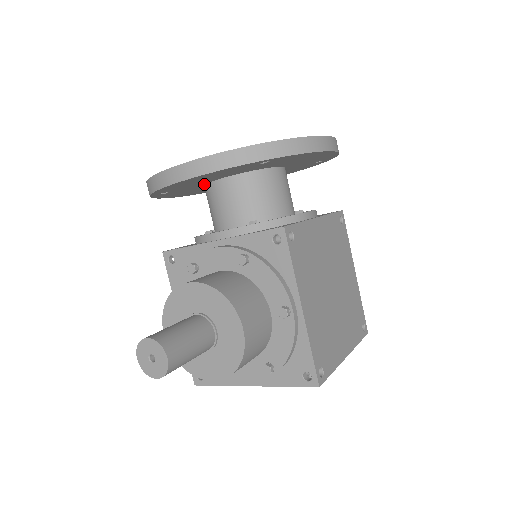
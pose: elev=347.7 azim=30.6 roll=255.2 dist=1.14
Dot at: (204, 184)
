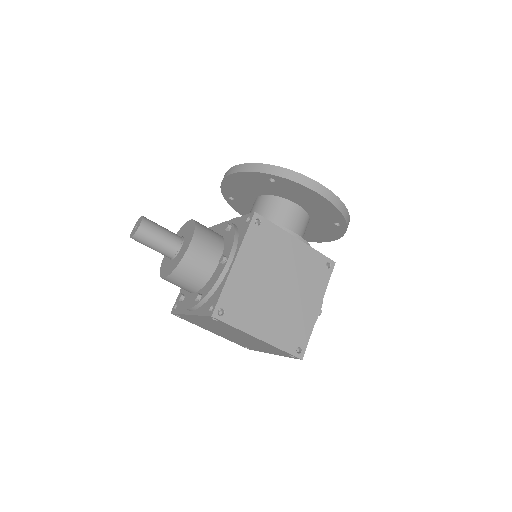
Dot at: occluded
